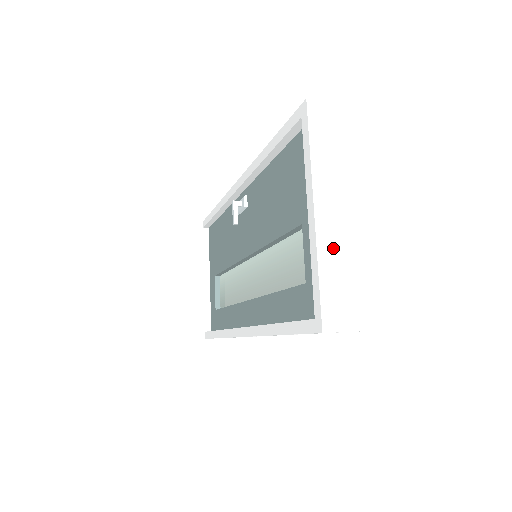
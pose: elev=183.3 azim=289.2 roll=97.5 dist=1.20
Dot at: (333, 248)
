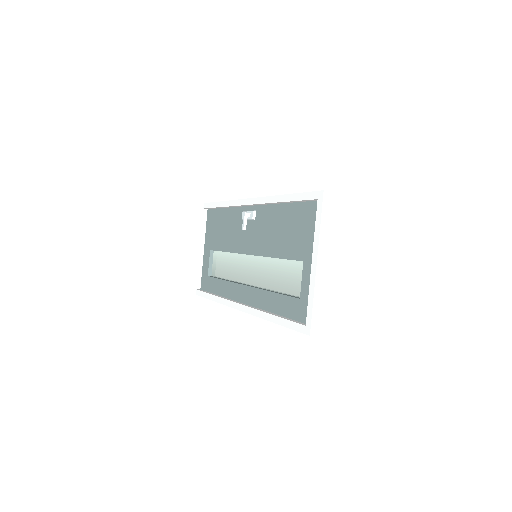
Dot at: (323, 287)
